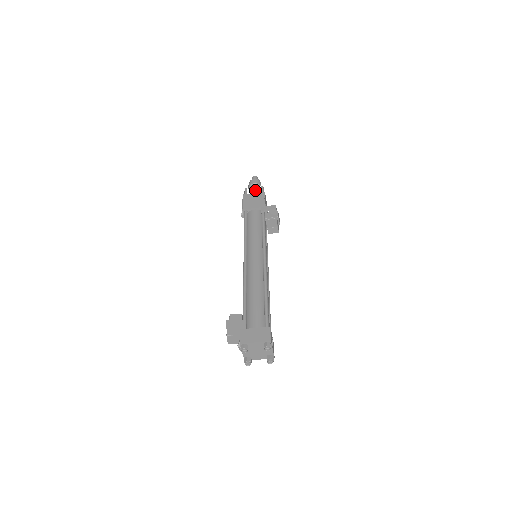
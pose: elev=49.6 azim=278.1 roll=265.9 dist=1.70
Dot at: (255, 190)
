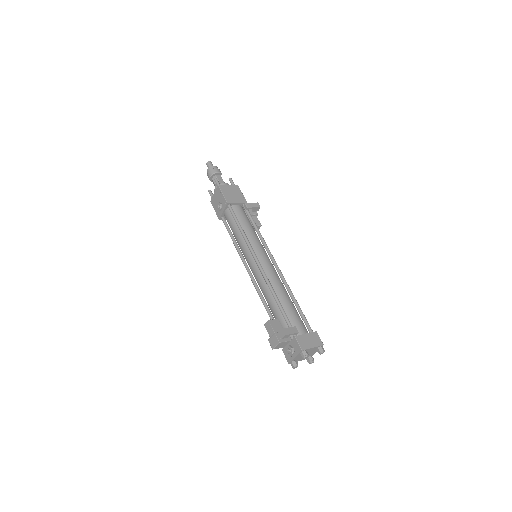
Dot at: (221, 180)
